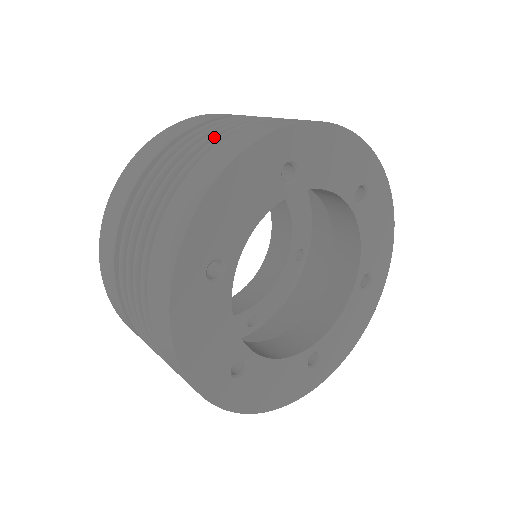
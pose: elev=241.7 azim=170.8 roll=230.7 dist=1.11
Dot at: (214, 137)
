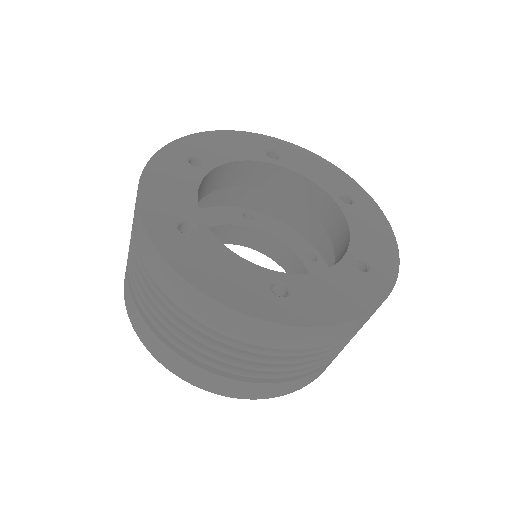
Dot at: occluded
